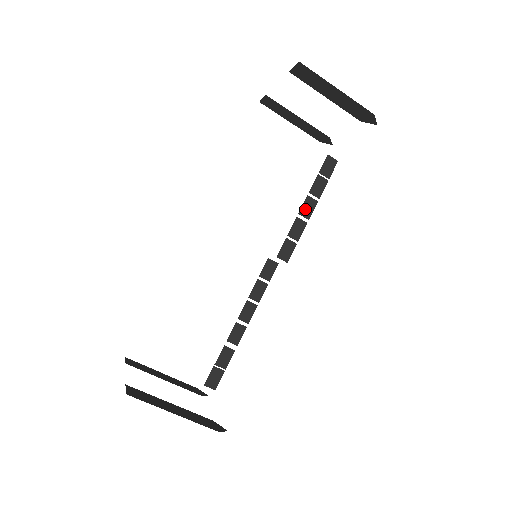
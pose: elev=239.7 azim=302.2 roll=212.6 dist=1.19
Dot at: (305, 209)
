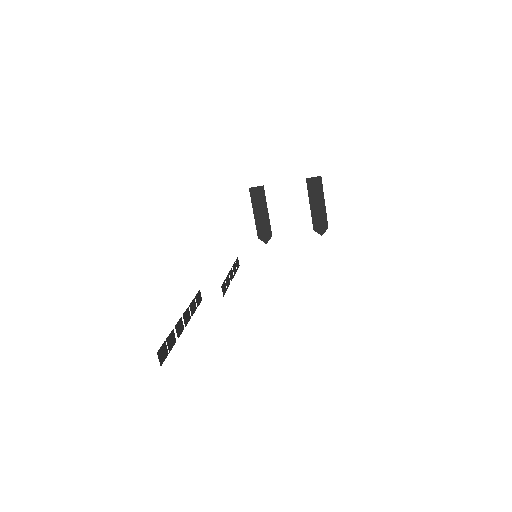
Dot at: (231, 274)
